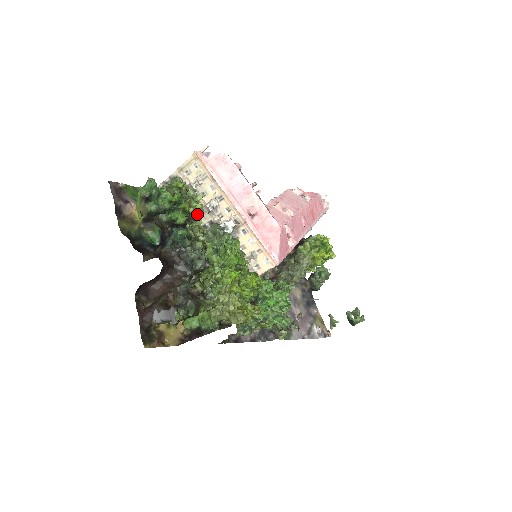
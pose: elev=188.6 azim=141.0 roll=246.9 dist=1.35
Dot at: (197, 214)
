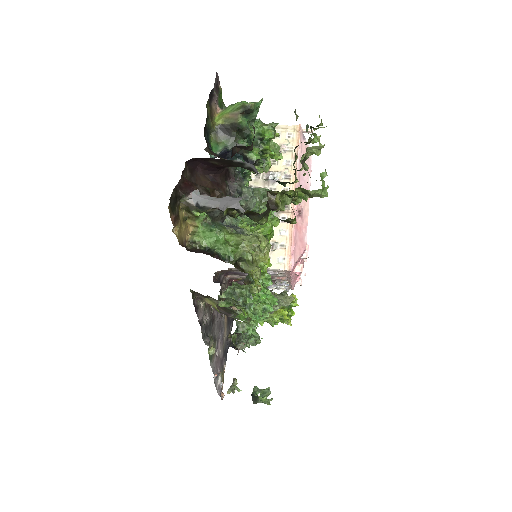
Dot at: (320, 145)
